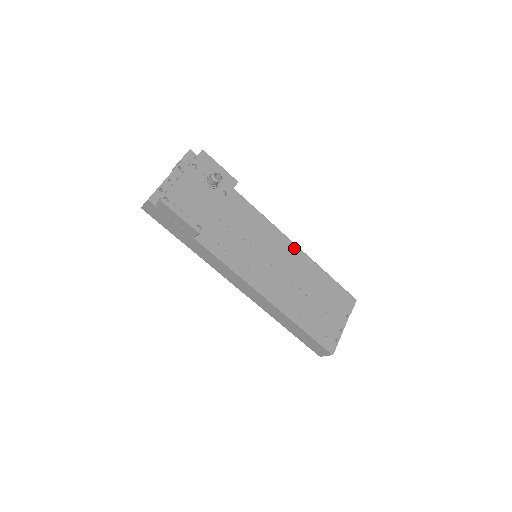
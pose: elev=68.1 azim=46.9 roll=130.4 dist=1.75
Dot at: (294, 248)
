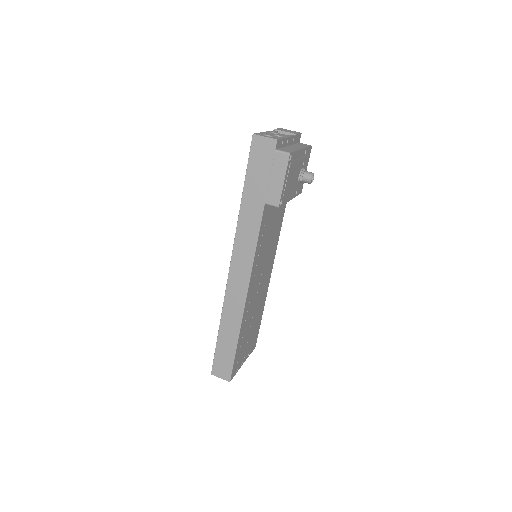
Dot at: (270, 274)
